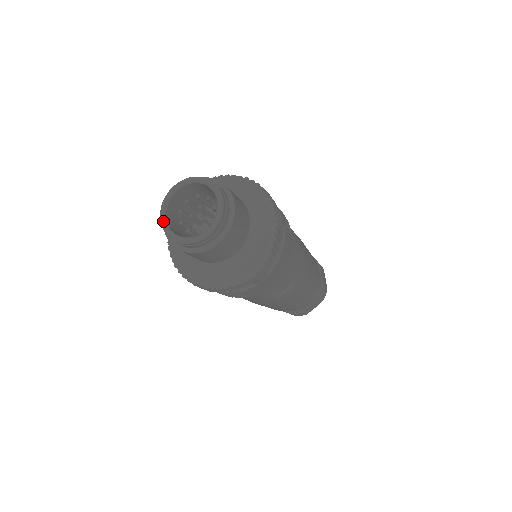
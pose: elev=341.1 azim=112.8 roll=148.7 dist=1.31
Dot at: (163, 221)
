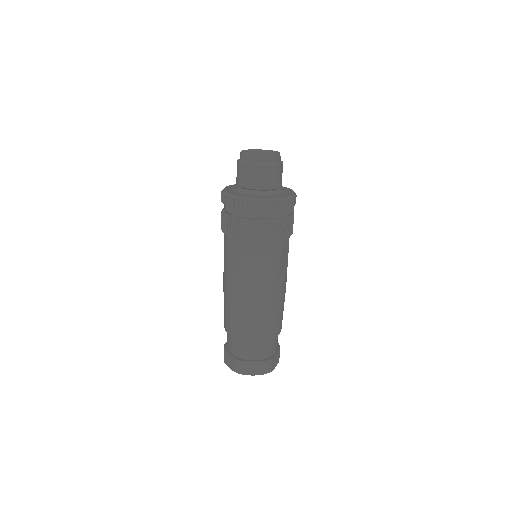
Dot at: (247, 153)
